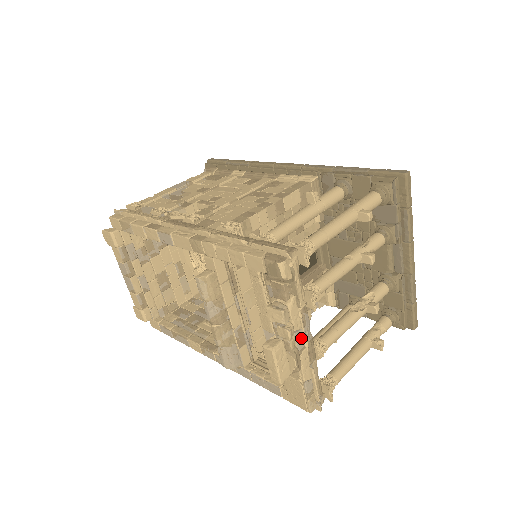
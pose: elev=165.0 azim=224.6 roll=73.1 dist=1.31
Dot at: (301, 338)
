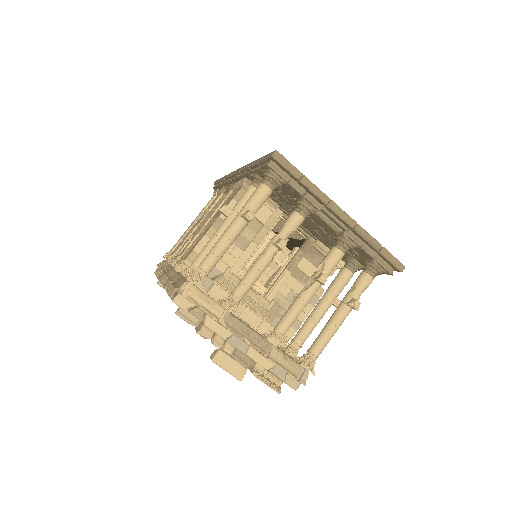
Dot at: (238, 341)
